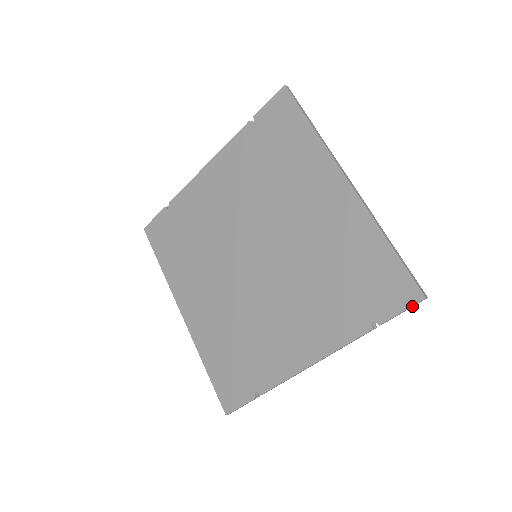
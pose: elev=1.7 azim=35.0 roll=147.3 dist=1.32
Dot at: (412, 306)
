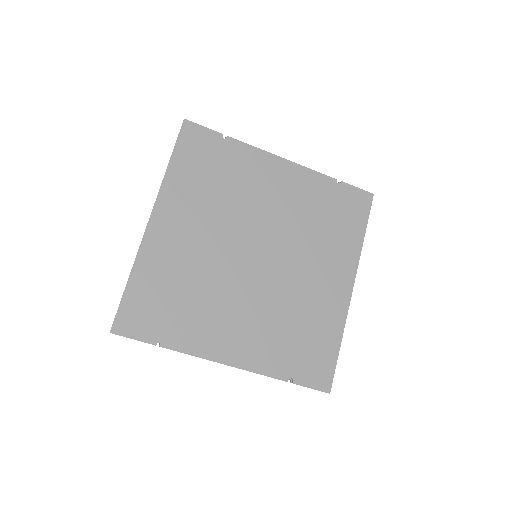
Dot at: (318, 390)
